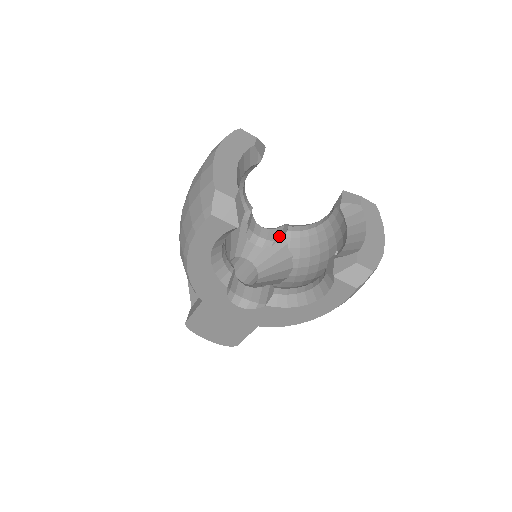
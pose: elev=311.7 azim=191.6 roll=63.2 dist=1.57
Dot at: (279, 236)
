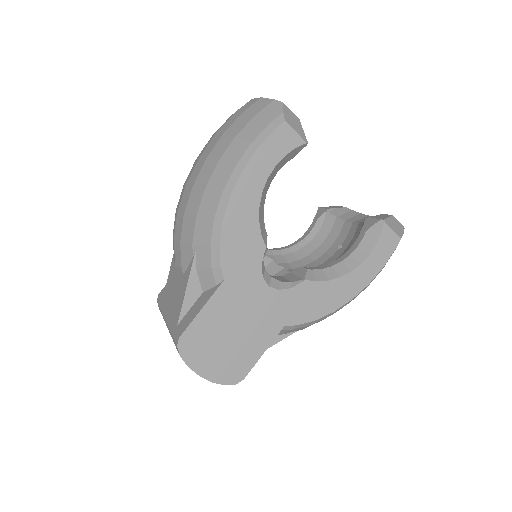
Dot at: occluded
